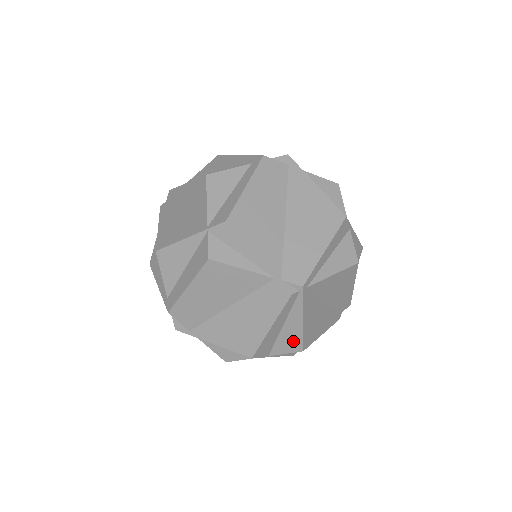
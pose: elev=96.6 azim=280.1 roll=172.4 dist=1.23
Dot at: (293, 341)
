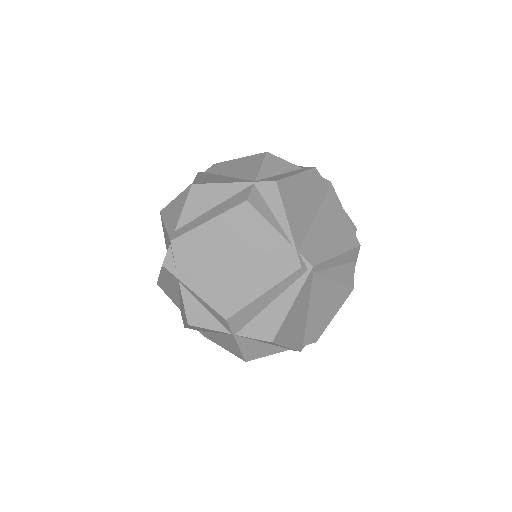
Dot at: (269, 326)
